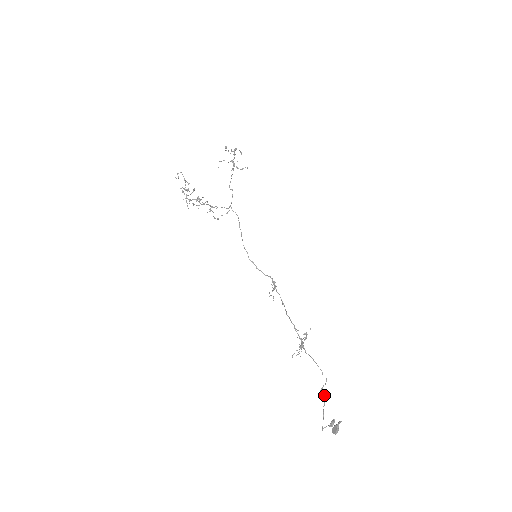
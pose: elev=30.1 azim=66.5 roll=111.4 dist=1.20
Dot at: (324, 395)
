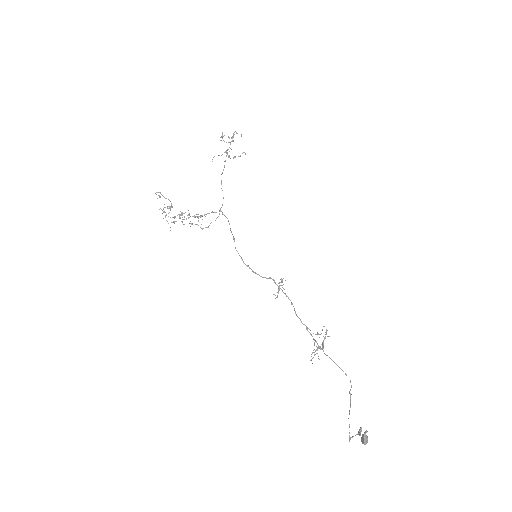
Dot at: (350, 399)
